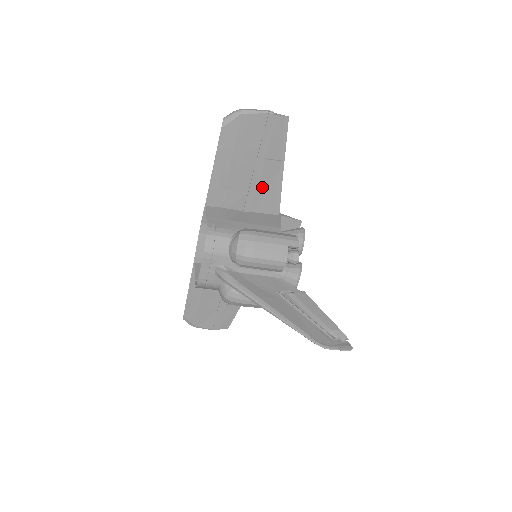
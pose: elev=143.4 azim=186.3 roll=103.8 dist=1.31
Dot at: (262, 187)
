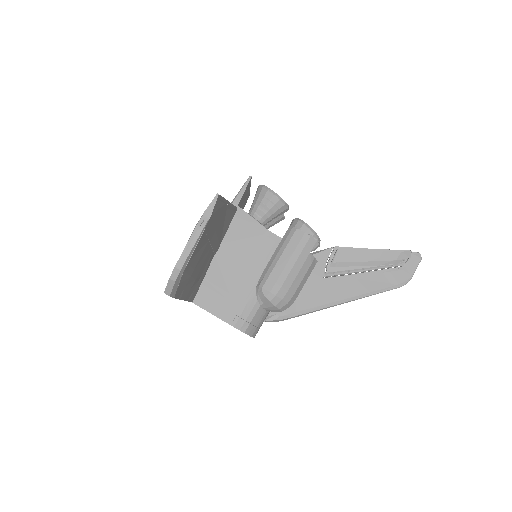
Dot at: (220, 232)
